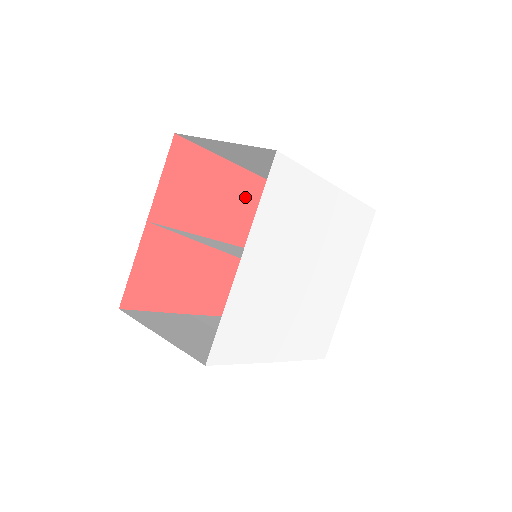
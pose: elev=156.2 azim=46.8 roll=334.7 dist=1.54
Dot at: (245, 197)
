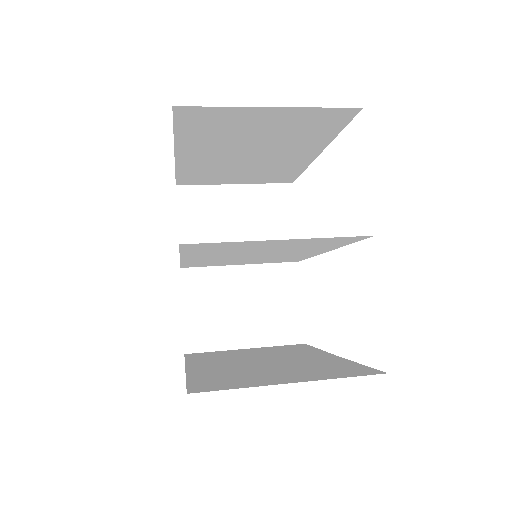
Dot at: occluded
